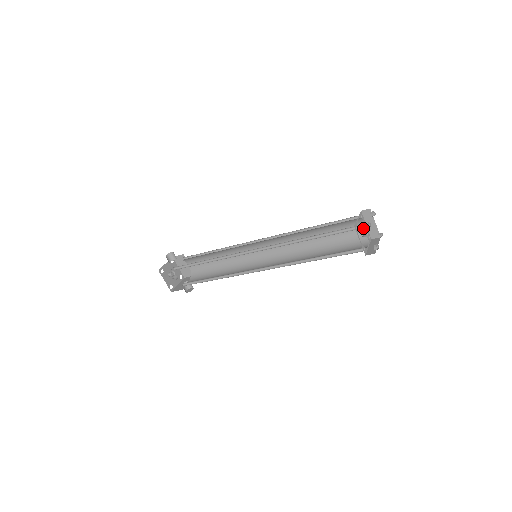
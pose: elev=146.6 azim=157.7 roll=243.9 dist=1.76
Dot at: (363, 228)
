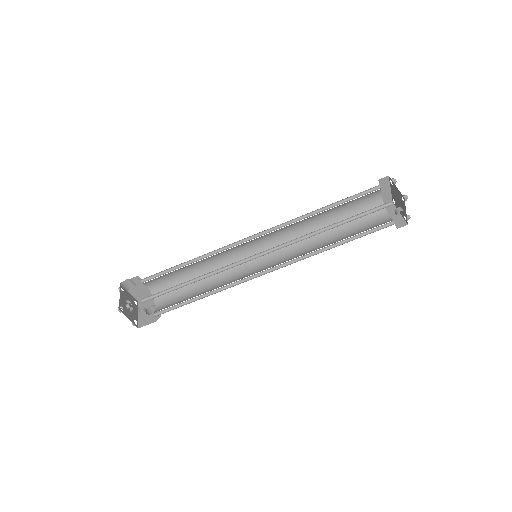
Dot at: (378, 197)
